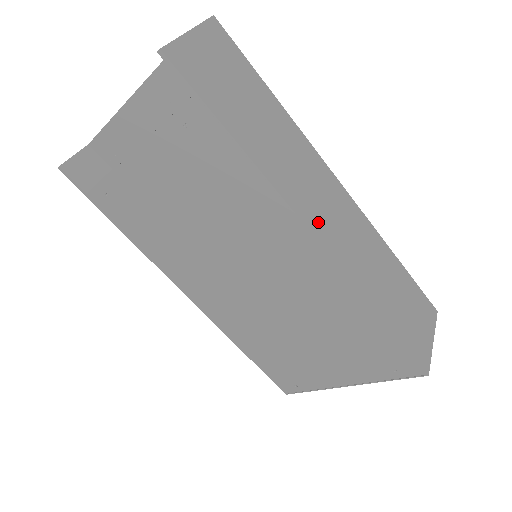
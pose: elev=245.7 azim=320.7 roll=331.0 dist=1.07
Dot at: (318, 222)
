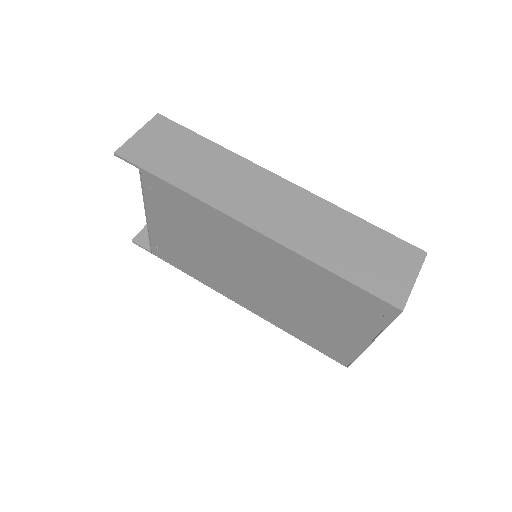
Dot at: (253, 215)
